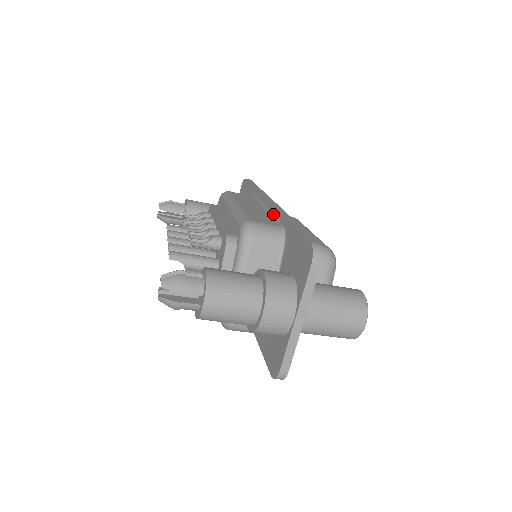
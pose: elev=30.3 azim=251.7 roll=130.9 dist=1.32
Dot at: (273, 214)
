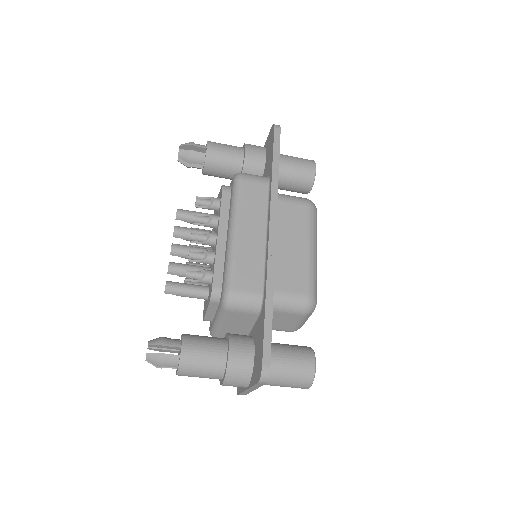
Dot at: (265, 258)
